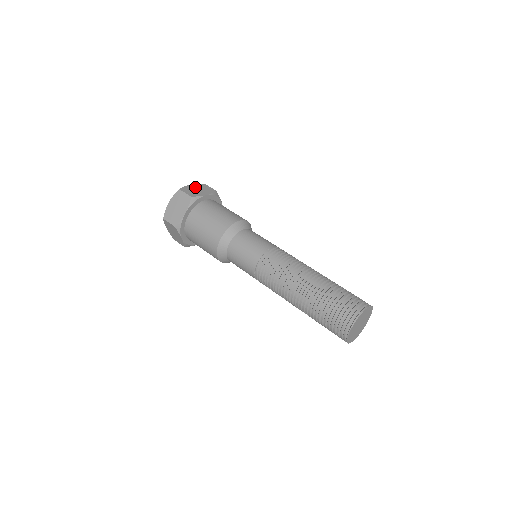
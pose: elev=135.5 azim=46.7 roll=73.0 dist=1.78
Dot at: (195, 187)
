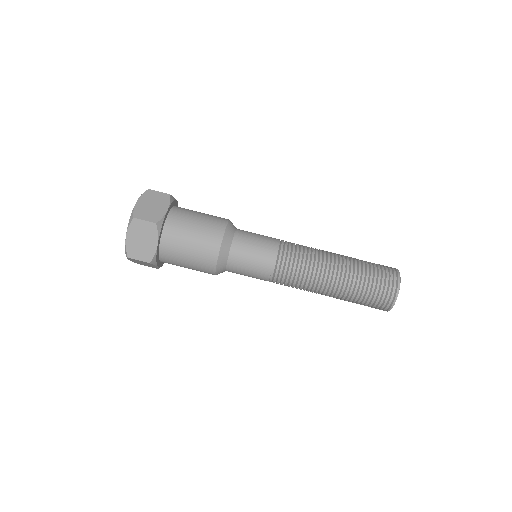
Dot at: (134, 238)
